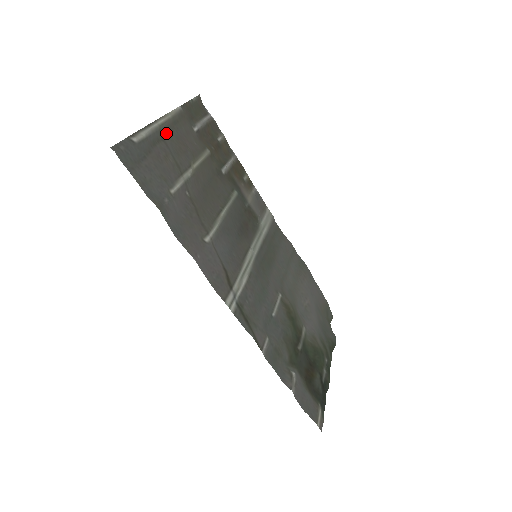
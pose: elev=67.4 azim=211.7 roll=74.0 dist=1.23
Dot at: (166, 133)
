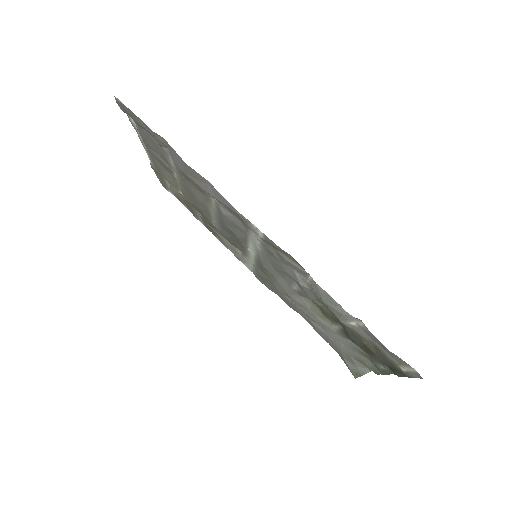
Dot at: (148, 149)
